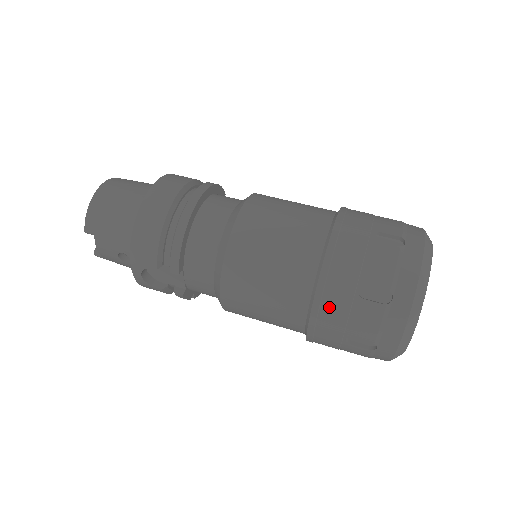
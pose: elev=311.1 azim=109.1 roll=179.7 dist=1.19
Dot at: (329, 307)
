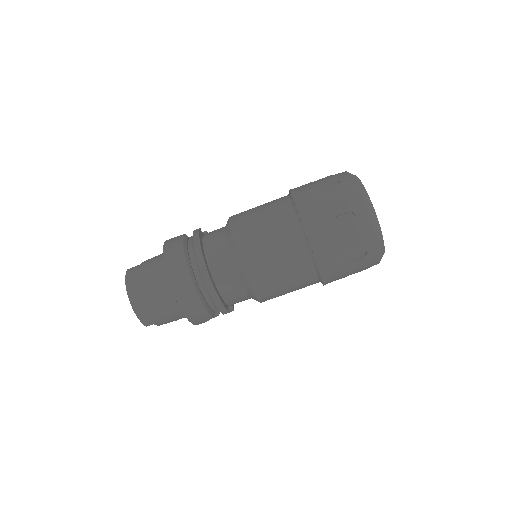
Dot at: (332, 276)
